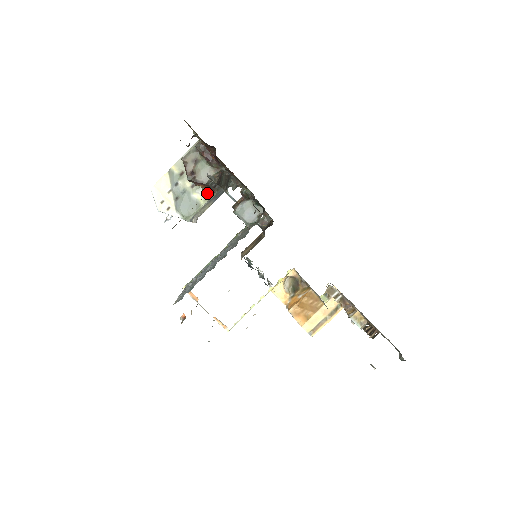
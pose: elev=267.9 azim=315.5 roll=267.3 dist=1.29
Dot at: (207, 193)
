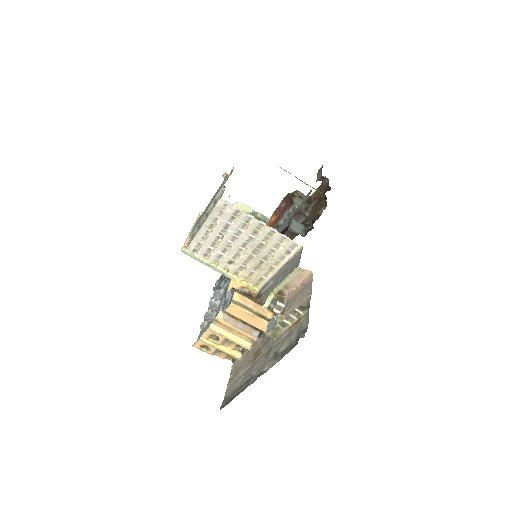
Dot at: occluded
